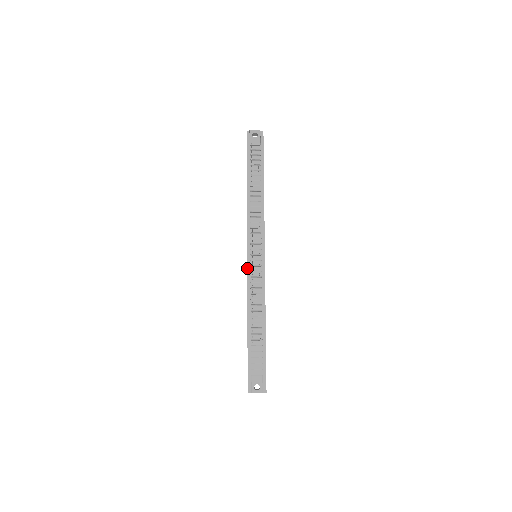
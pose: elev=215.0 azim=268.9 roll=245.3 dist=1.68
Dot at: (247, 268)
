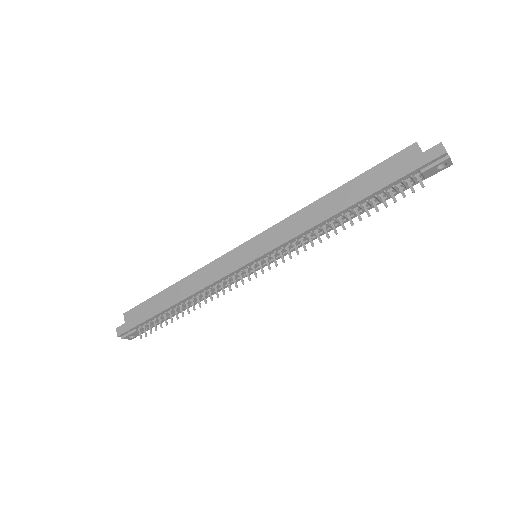
Dot at: (236, 270)
